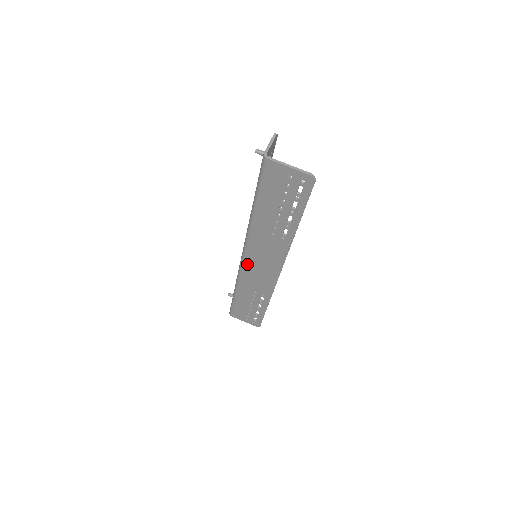
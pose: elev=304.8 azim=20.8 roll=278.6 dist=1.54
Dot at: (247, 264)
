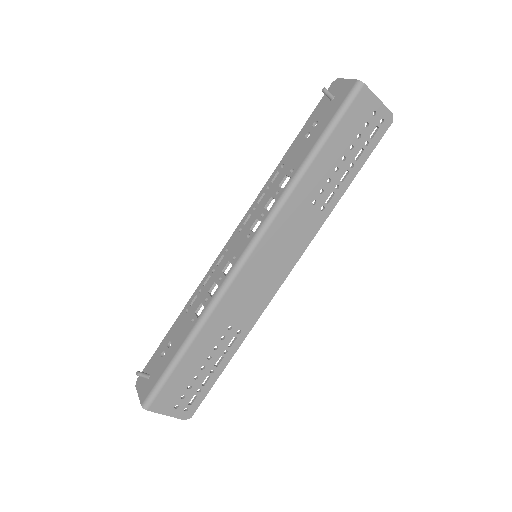
Dot at: (249, 266)
